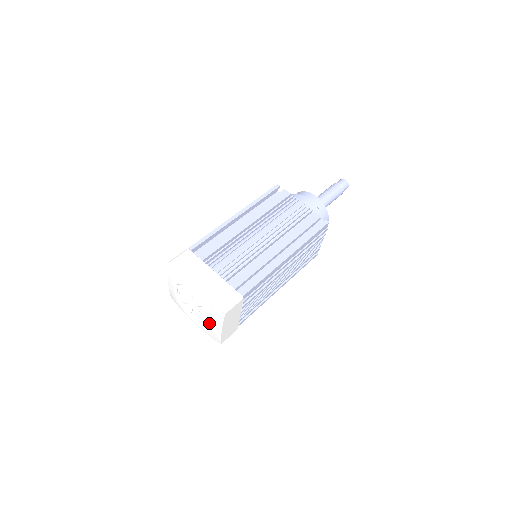
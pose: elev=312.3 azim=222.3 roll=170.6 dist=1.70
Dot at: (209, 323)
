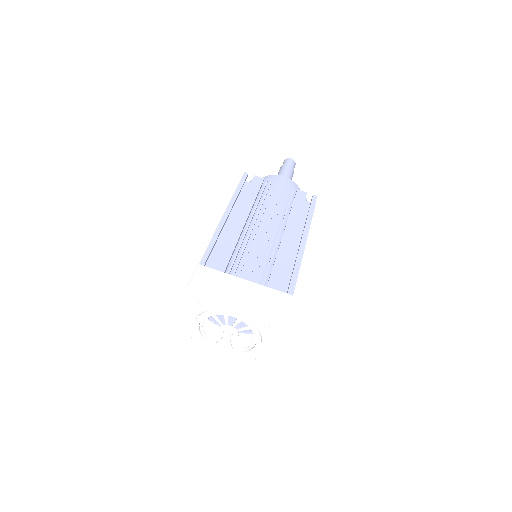
Dot at: (257, 345)
